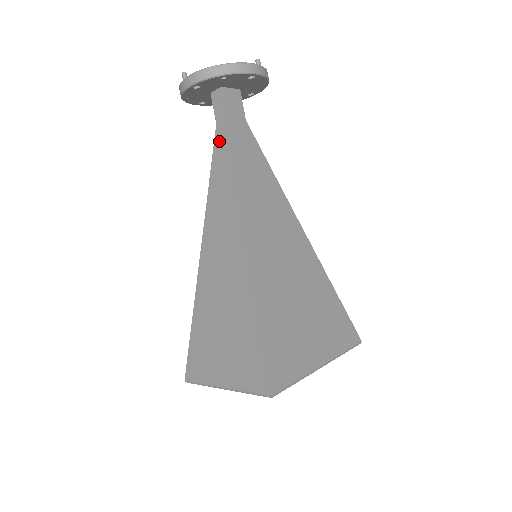
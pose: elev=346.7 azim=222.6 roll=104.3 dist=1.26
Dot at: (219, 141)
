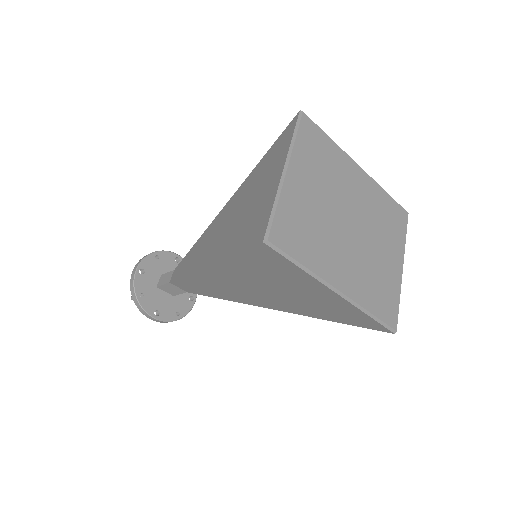
Dot at: (175, 274)
